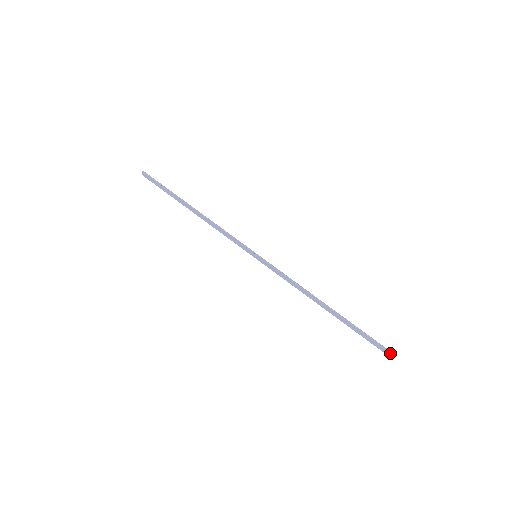
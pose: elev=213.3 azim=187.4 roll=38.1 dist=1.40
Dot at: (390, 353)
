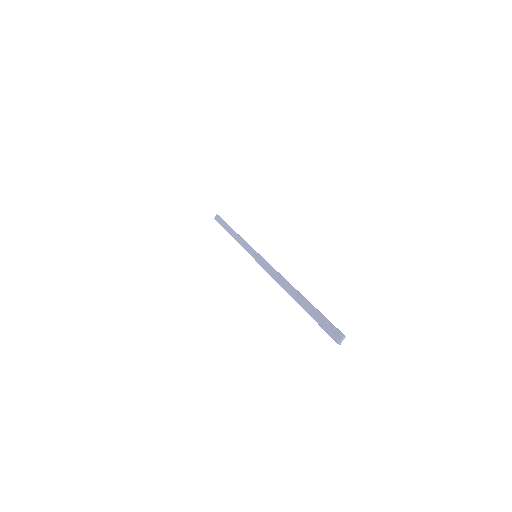
Dot at: (341, 333)
